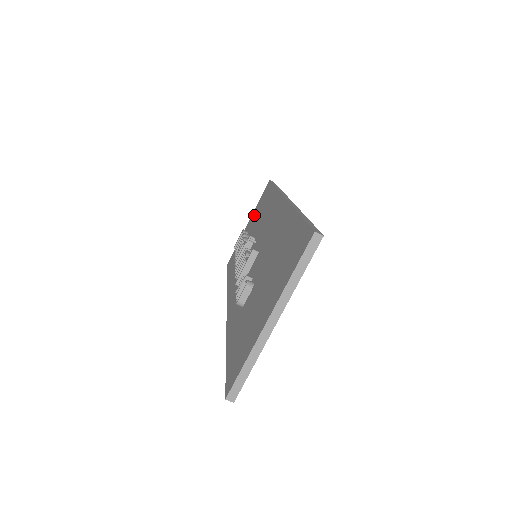
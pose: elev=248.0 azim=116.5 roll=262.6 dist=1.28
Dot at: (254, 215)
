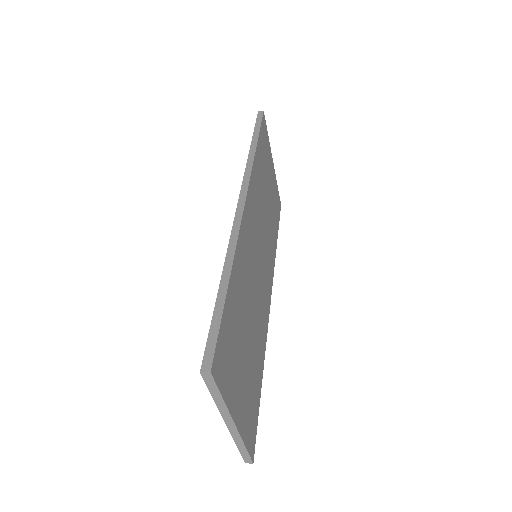
Dot at: occluded
